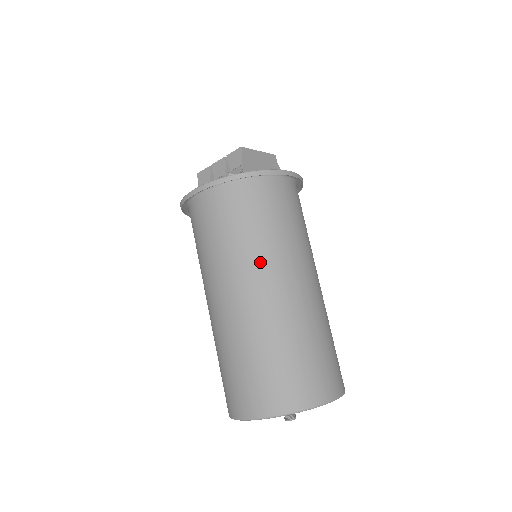
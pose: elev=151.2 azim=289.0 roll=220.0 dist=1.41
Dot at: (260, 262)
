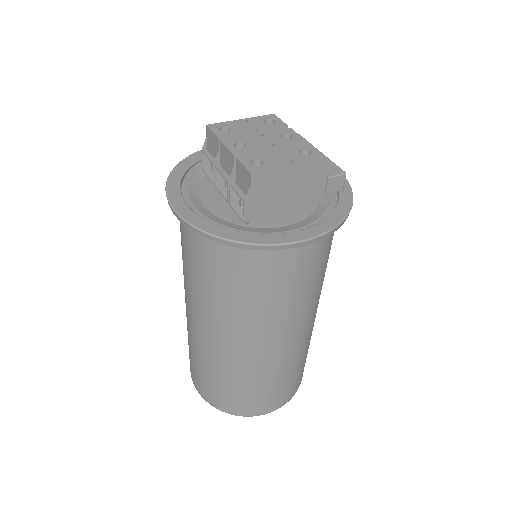
Dot at: (228, 320)
